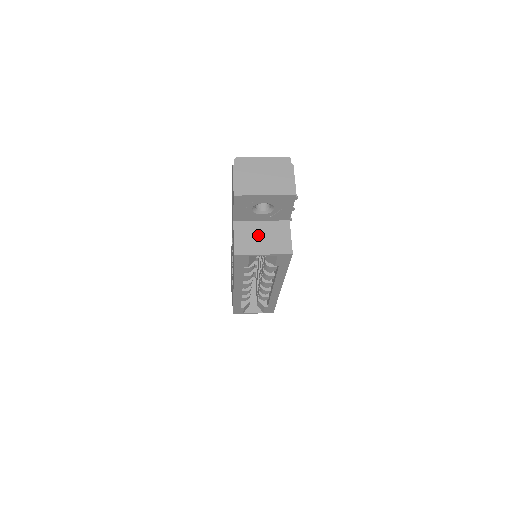
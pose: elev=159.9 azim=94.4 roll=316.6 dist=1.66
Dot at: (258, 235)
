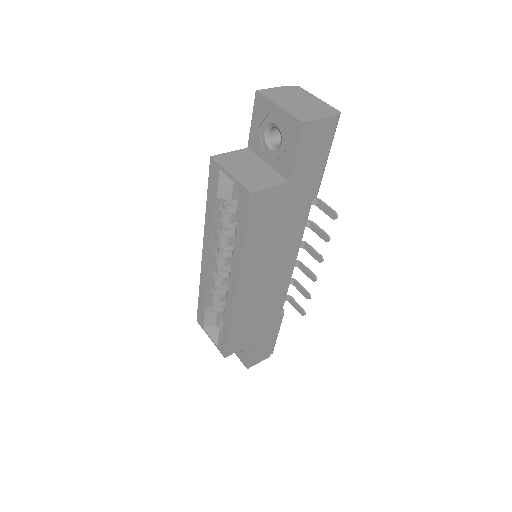
Dot at: (249, 165)
